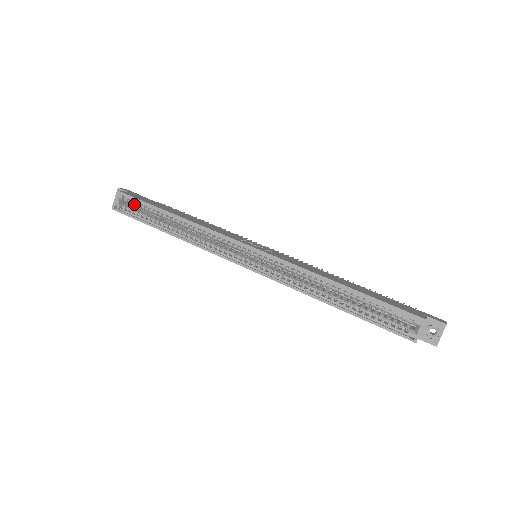
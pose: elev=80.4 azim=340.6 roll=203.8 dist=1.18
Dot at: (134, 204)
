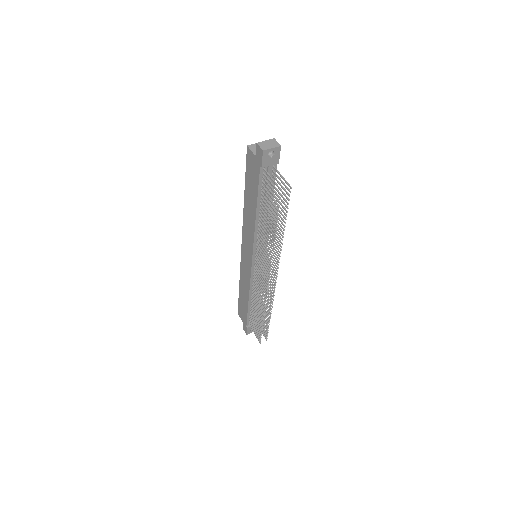
Dot at: occluded
